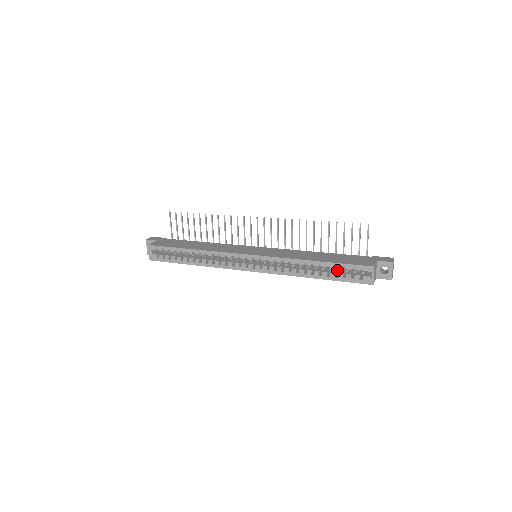
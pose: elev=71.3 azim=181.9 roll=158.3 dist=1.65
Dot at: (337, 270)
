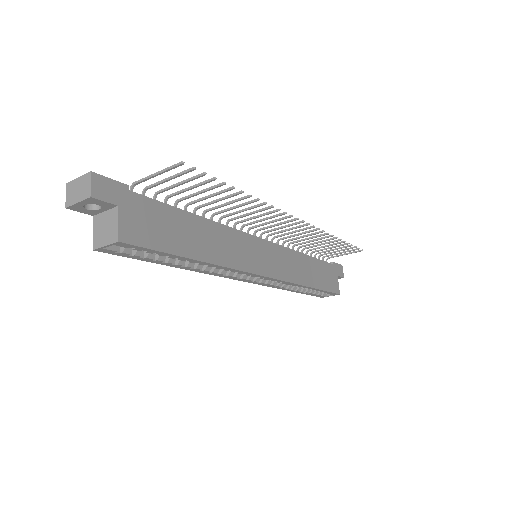
Dot at: occluded
